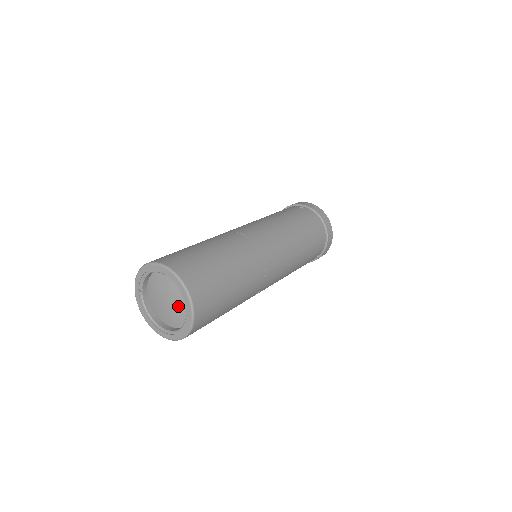
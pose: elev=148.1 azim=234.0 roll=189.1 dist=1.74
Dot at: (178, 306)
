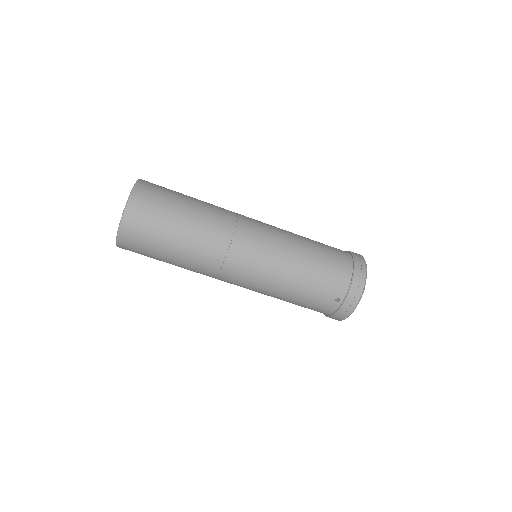
Dot at: occluded
